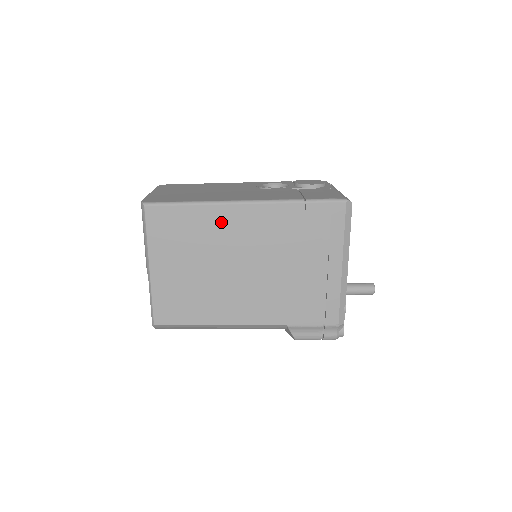
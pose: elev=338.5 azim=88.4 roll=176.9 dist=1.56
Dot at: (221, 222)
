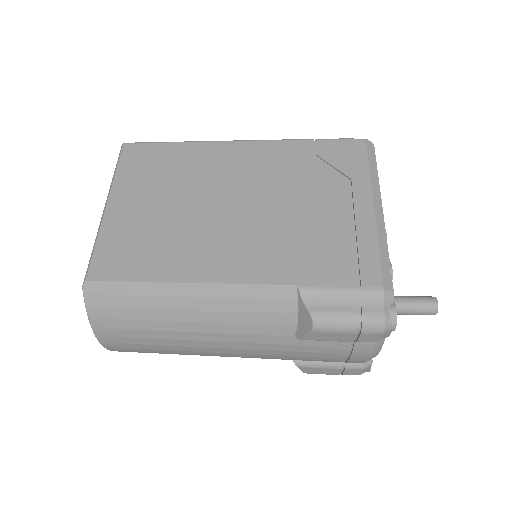
Dot at: (211, 158)
